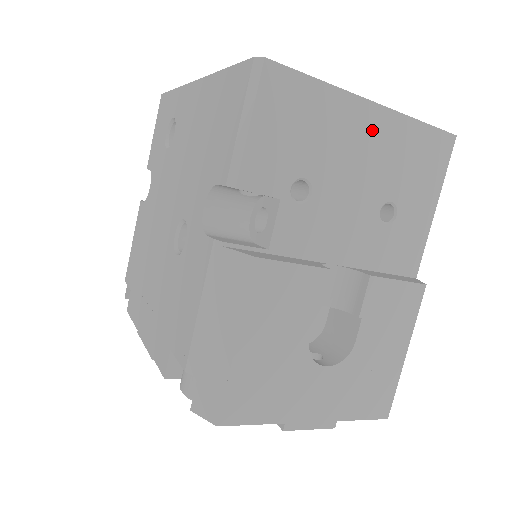
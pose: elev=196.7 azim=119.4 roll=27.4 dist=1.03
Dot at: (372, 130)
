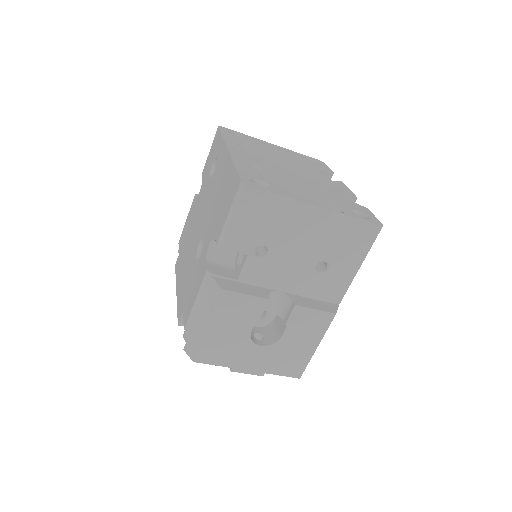
Dot at: (315, 222)
